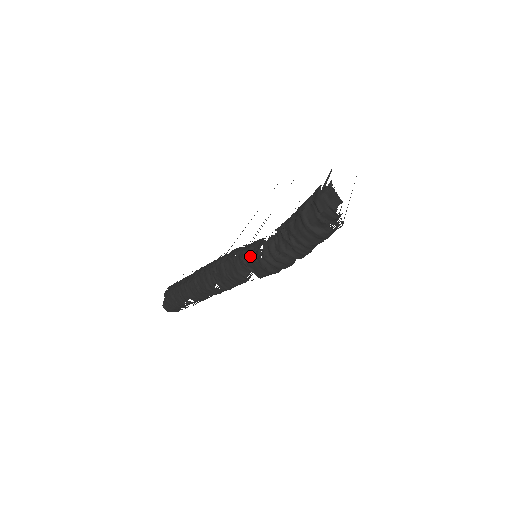
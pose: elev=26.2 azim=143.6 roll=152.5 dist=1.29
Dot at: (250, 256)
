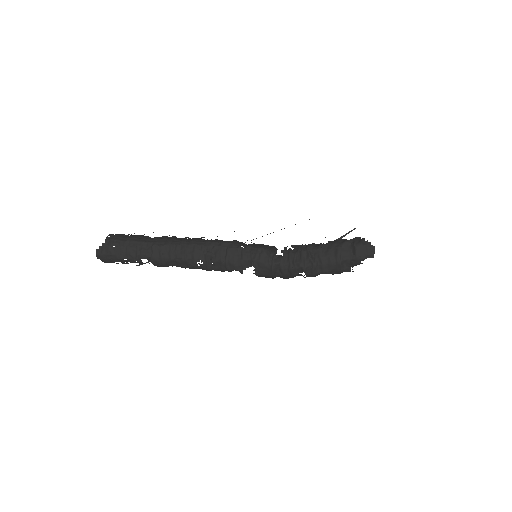
Dot at: (264, 256)
